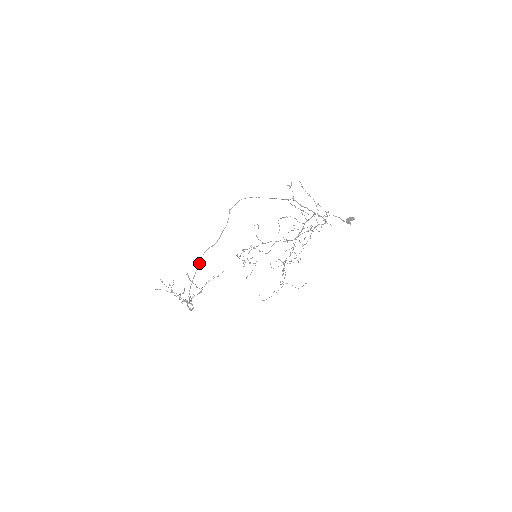
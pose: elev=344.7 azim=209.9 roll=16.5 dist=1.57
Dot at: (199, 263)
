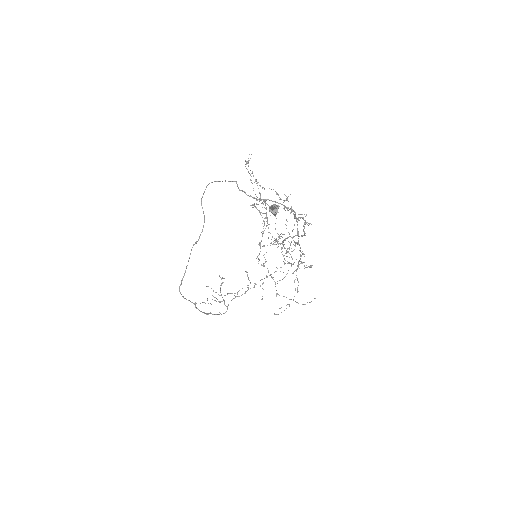
Dot at: occluded
